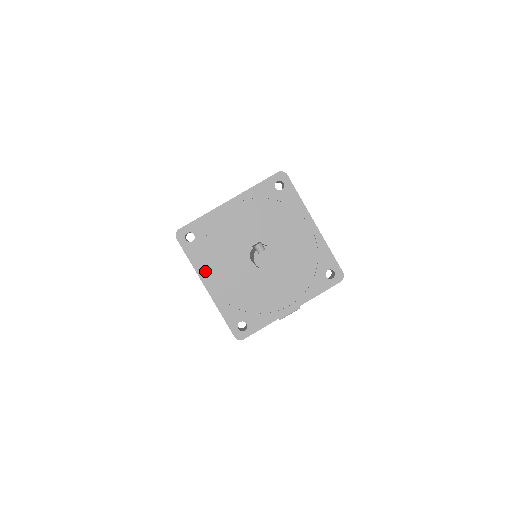
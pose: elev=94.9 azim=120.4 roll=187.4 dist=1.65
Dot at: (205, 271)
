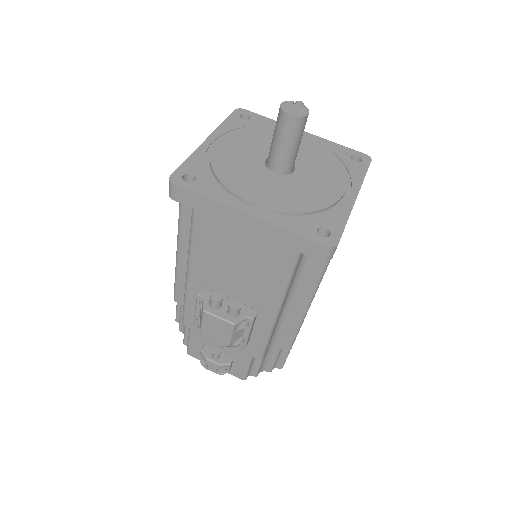
Dot at: (223, 135)
